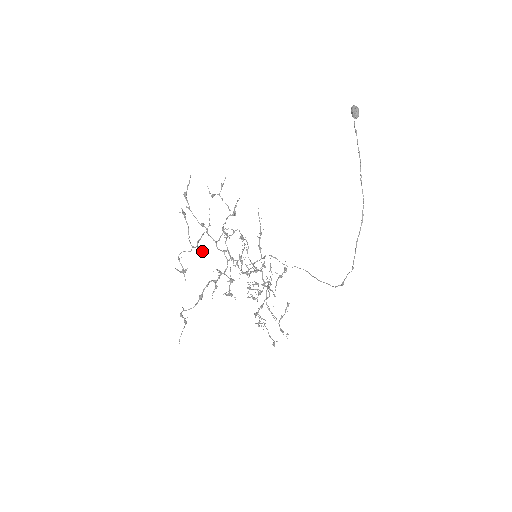
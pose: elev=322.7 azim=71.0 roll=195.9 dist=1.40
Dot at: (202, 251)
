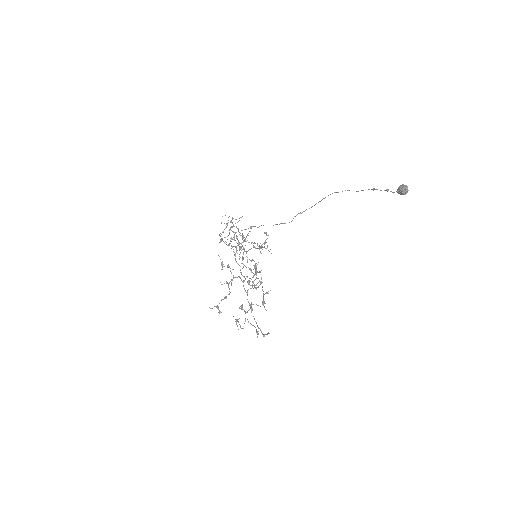
Dot at: occluded
